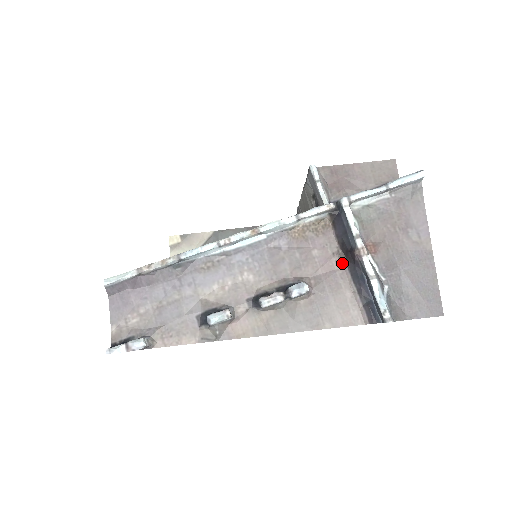
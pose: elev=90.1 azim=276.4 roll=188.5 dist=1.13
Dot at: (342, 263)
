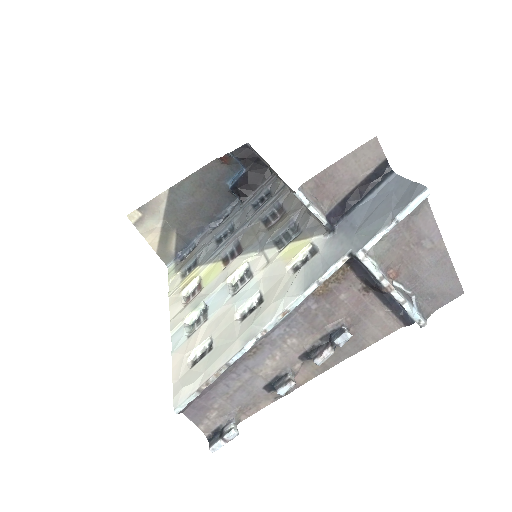
Dot at: (369, 293)
